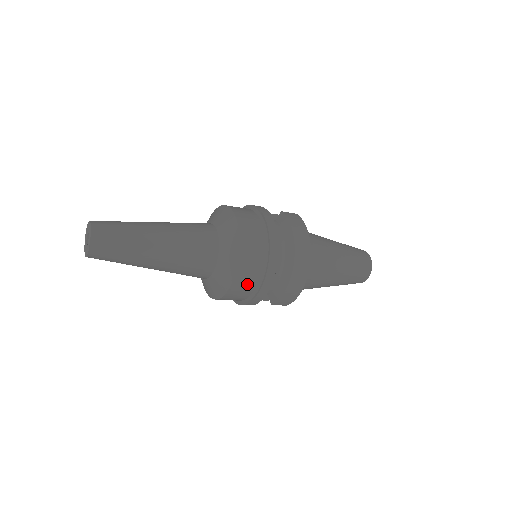
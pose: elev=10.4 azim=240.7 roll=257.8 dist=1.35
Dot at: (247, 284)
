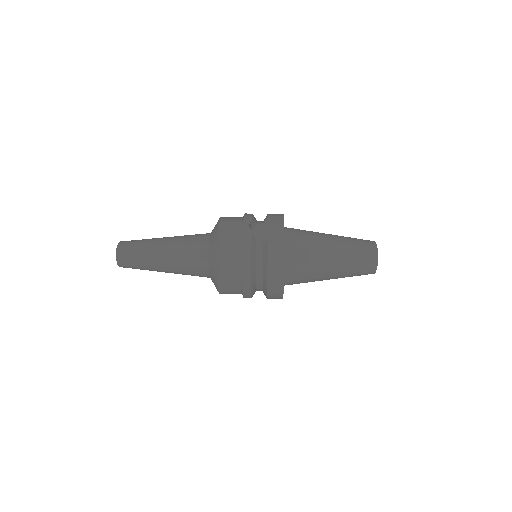
Dot at: occluded
